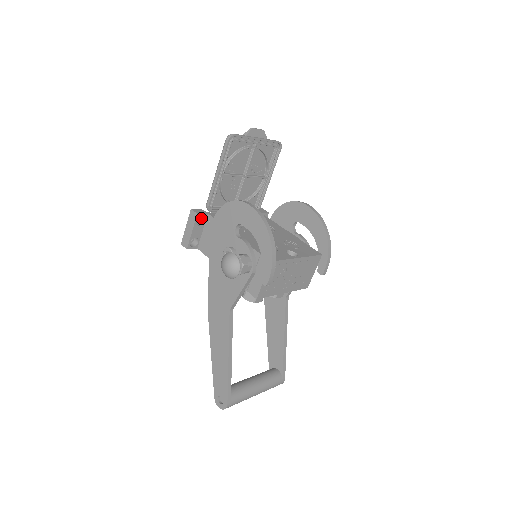
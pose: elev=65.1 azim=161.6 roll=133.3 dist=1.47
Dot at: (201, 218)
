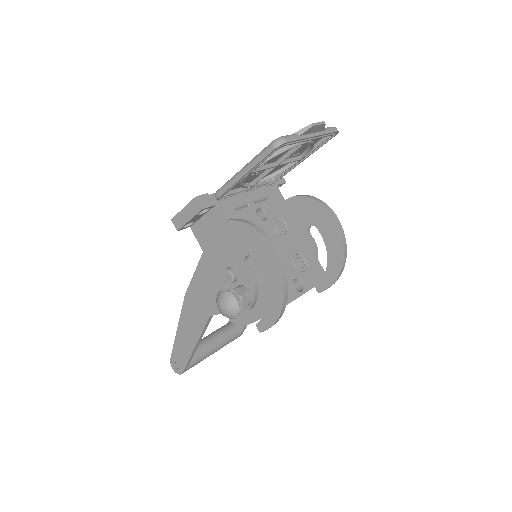
Dot at: occluded
